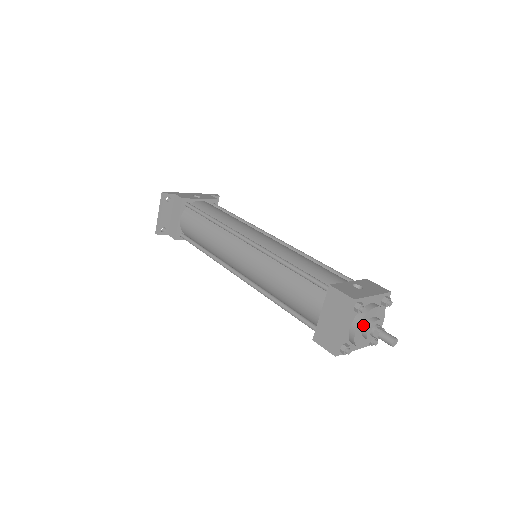
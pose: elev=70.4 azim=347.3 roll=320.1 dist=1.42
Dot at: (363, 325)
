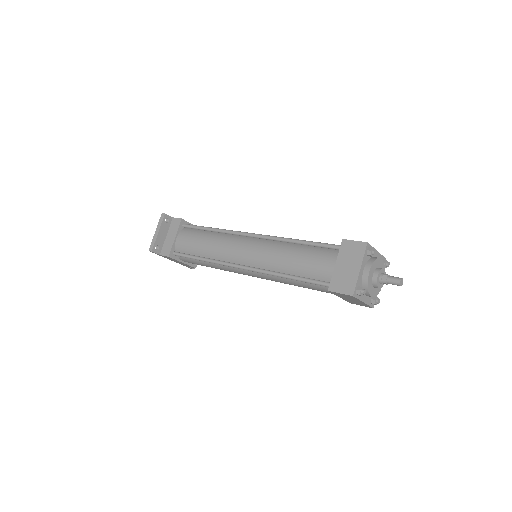
Dot at: (373, 271)
